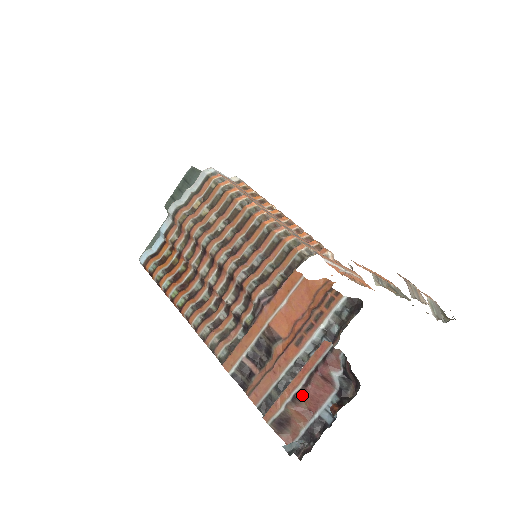
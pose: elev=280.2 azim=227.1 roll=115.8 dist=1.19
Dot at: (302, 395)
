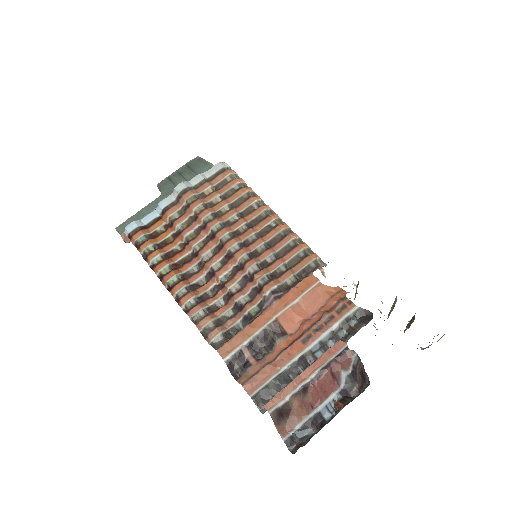
Dot at: (309, 388)
